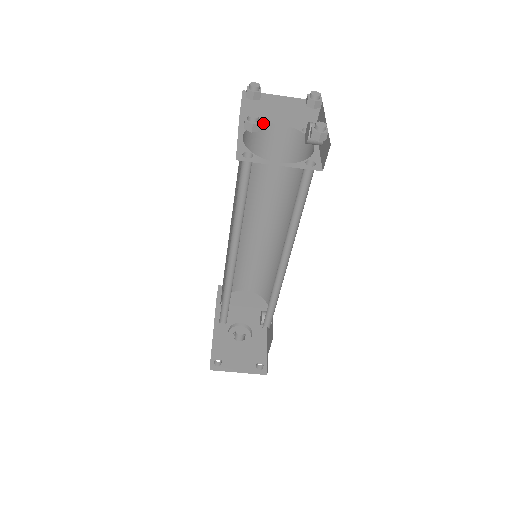
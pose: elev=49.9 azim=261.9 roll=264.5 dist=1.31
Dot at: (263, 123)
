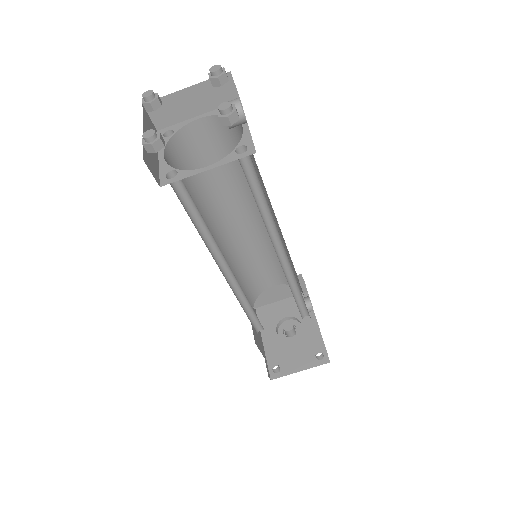
Dot at: (183, 126)
